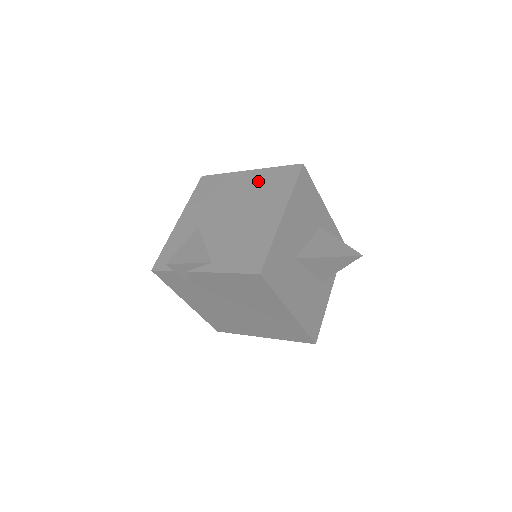
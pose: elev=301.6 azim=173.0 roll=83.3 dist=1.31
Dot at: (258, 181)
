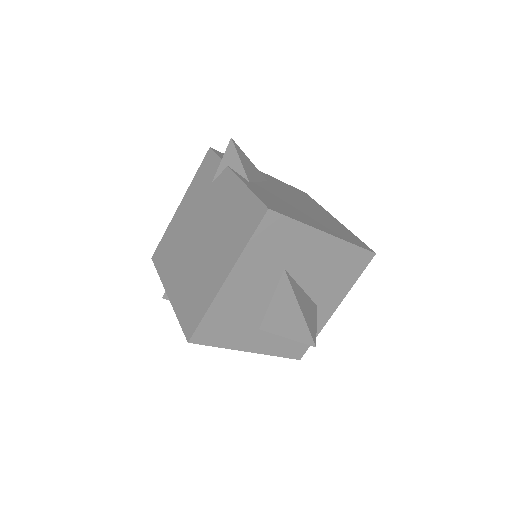
Dot at: (336, 223)
